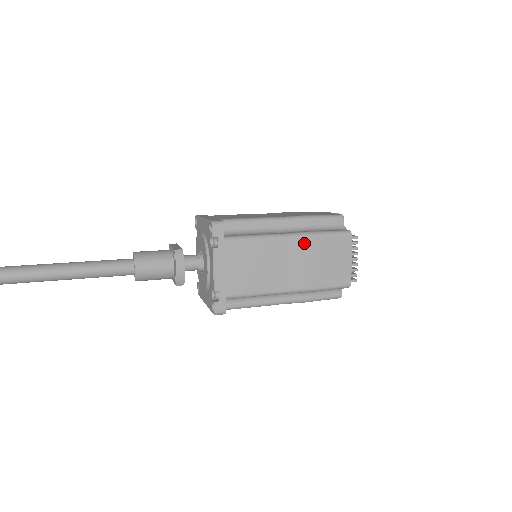
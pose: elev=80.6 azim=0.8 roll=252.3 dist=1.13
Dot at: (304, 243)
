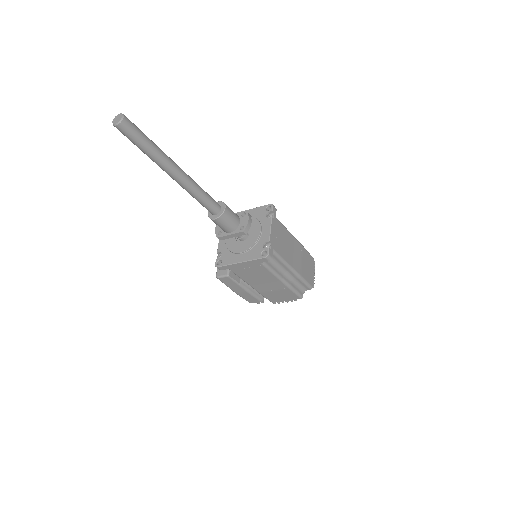
Dot at: (300, 247)
